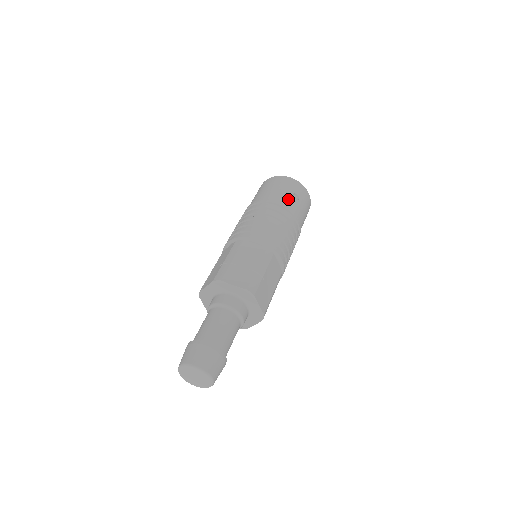
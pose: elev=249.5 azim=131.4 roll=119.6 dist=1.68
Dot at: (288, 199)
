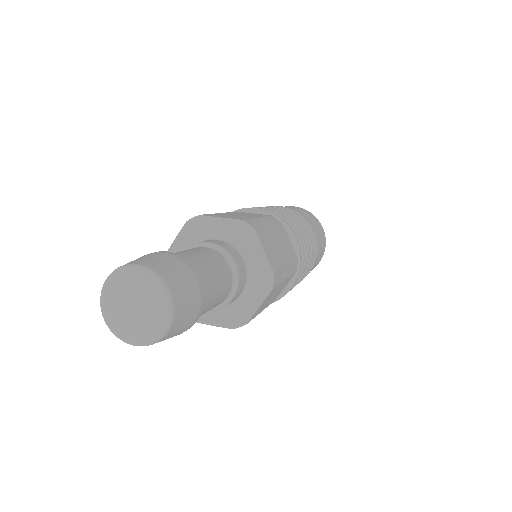
Dot at: (295, 210)
